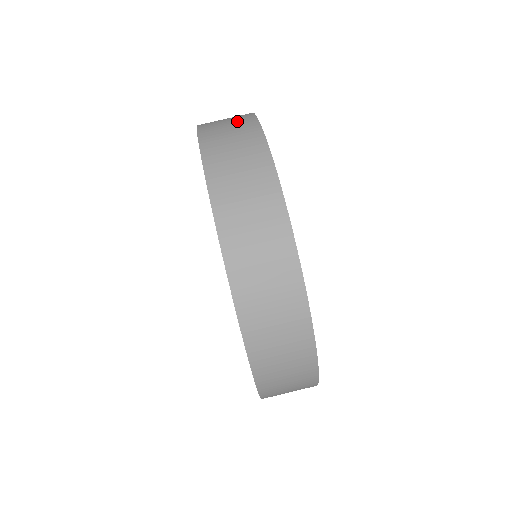
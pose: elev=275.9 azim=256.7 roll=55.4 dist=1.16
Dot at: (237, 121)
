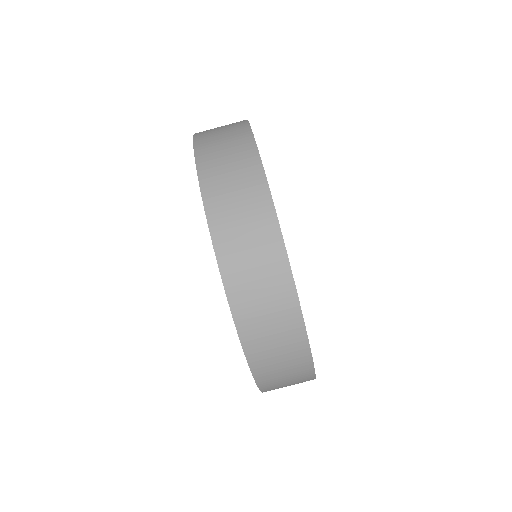
Dot at: (231, 130)
